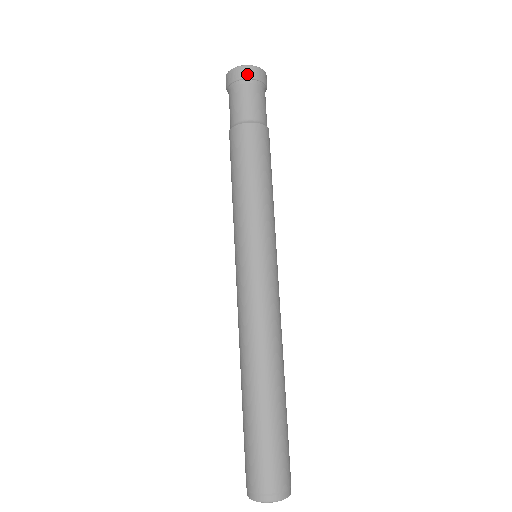
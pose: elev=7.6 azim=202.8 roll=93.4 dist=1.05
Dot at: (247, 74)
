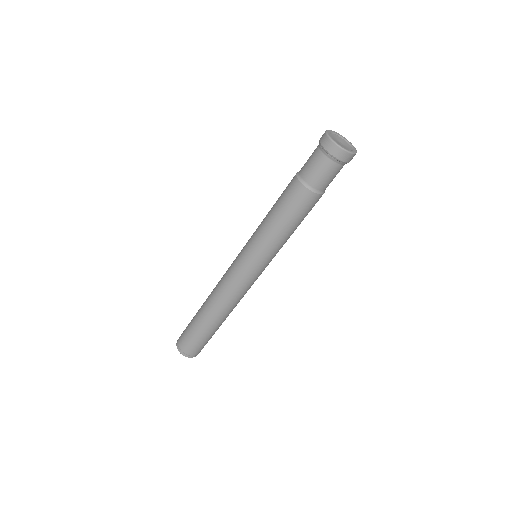
Dot at: (330, 151)
